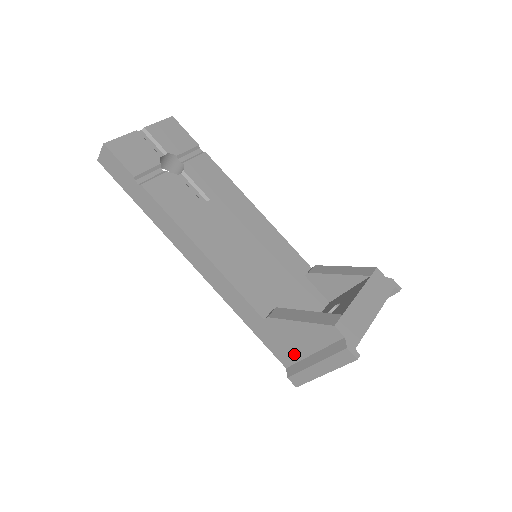
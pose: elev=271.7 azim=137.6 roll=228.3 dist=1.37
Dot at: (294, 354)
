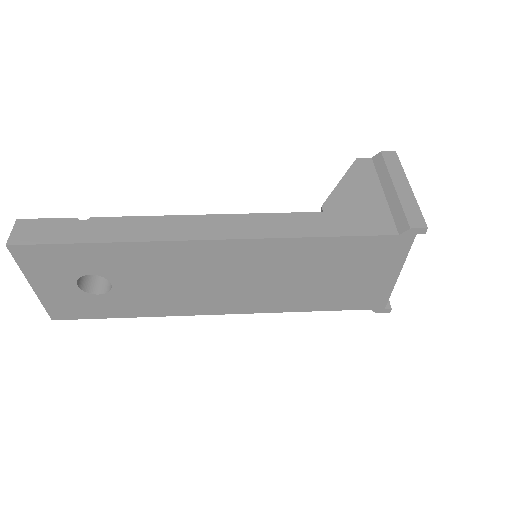
Dot at: (379, 211)
